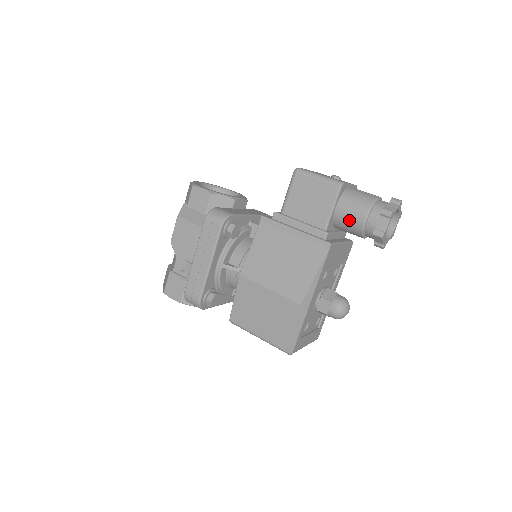
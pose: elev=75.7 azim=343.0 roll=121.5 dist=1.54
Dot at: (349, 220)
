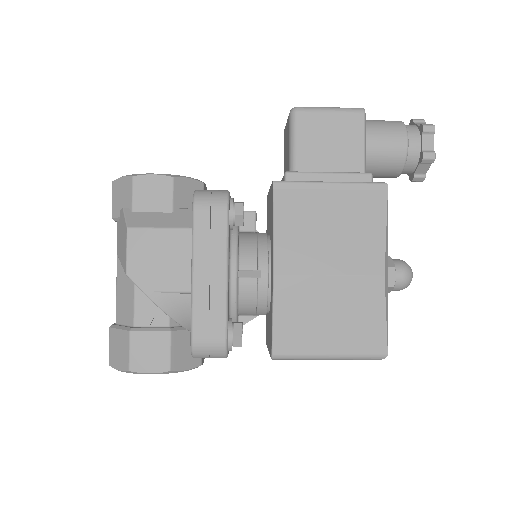
Dot at: (387, 152)
